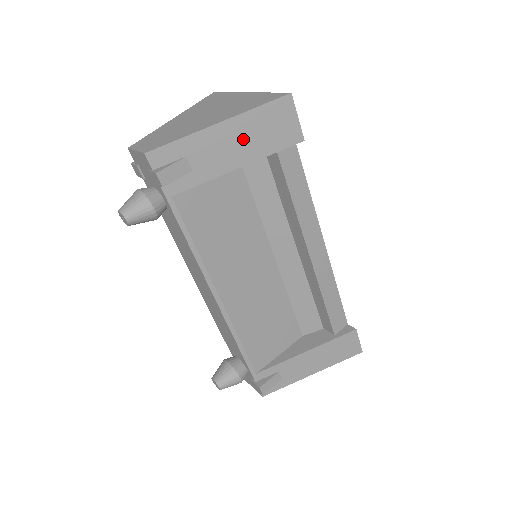
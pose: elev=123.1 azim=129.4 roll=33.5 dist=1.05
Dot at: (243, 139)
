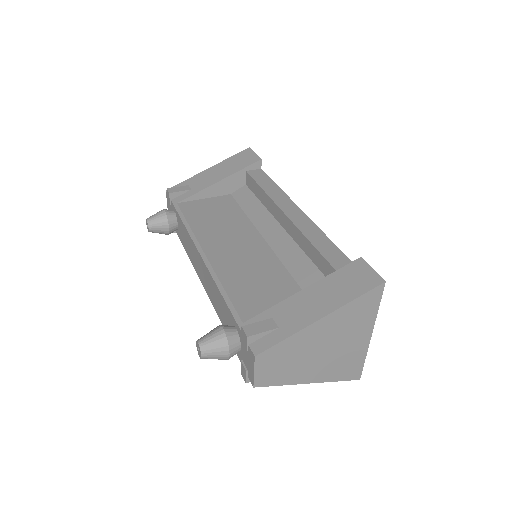
Dot at: (222, 170)
